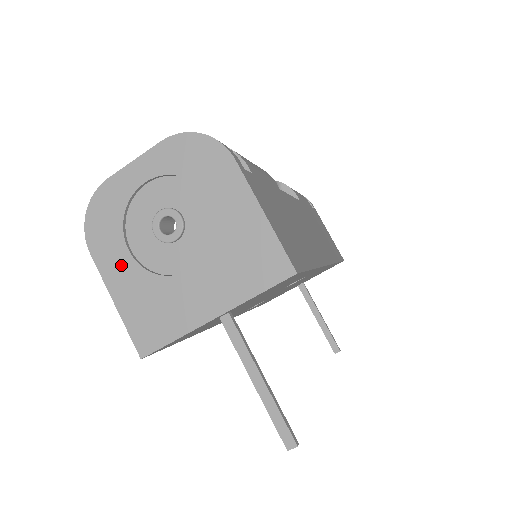
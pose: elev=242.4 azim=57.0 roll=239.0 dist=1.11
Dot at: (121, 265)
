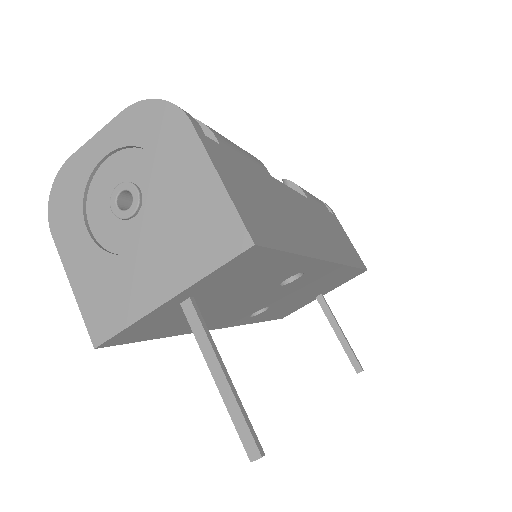
Dot at: (79, 246)
